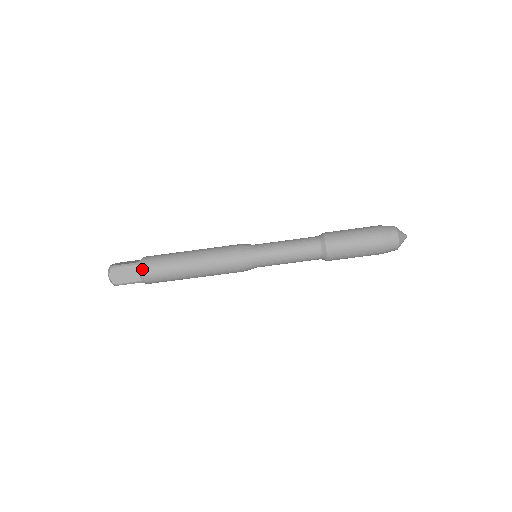
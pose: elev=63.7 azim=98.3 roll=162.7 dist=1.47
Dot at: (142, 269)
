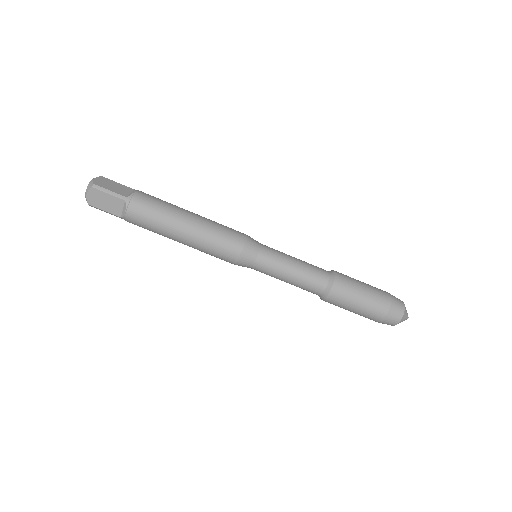
Dot at: (138, 190)
